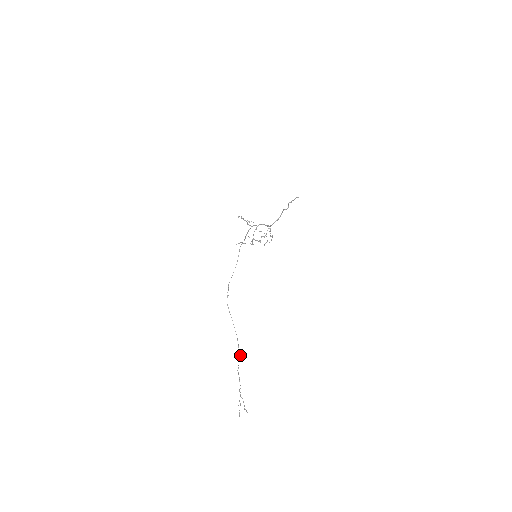
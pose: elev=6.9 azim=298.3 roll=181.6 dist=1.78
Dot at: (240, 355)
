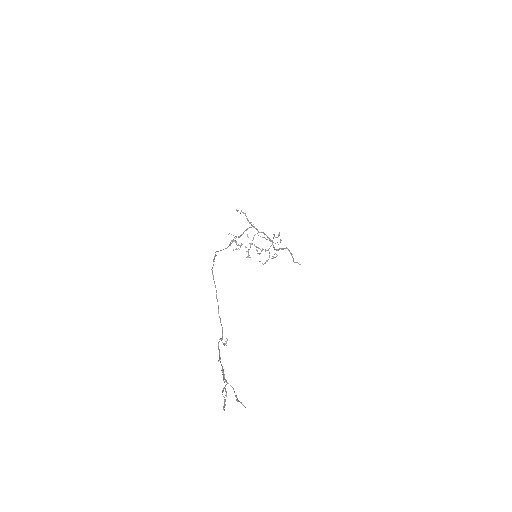
Dot at: occluded
